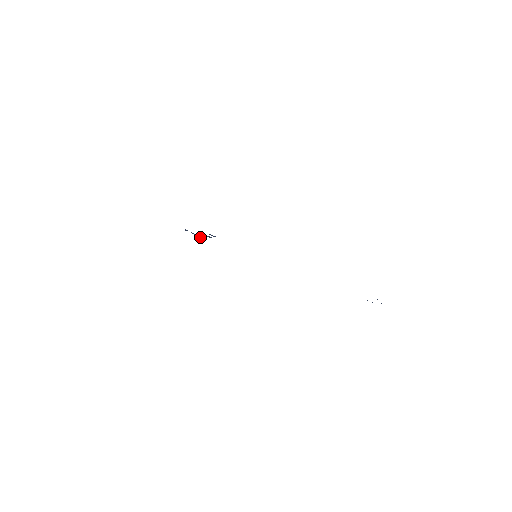
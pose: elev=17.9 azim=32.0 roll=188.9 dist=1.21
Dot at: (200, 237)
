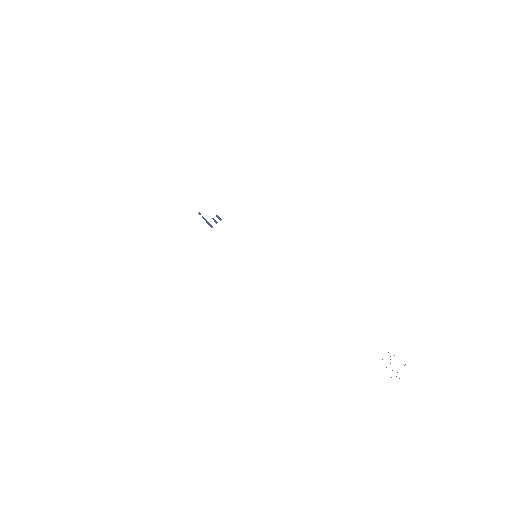
Dot at: occluded
